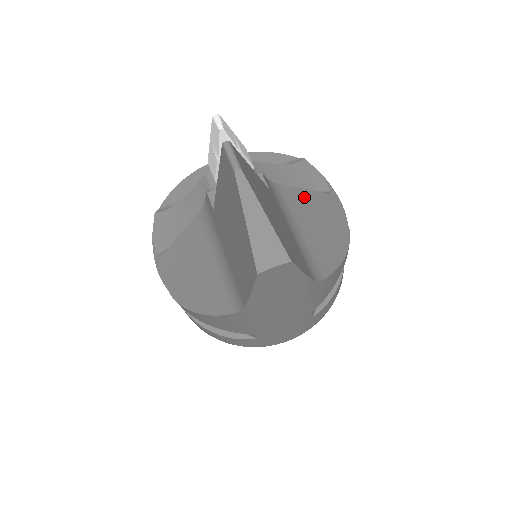
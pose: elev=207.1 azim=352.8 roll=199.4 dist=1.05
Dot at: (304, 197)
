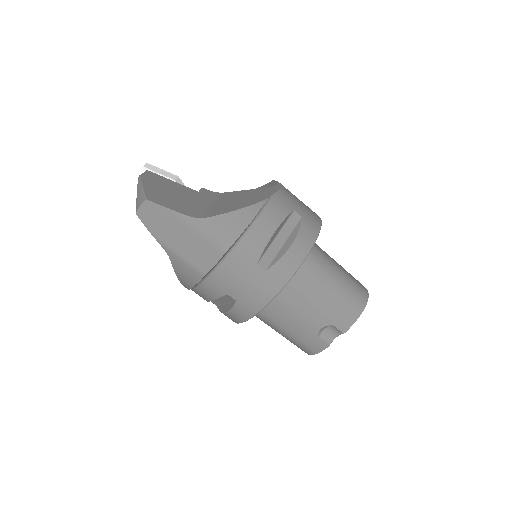
Dot at: (241, 193)
